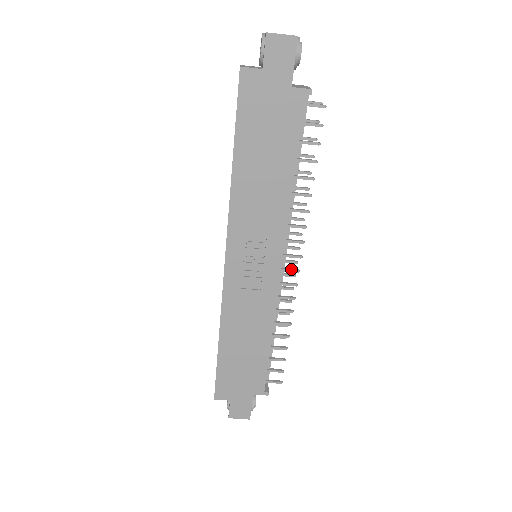
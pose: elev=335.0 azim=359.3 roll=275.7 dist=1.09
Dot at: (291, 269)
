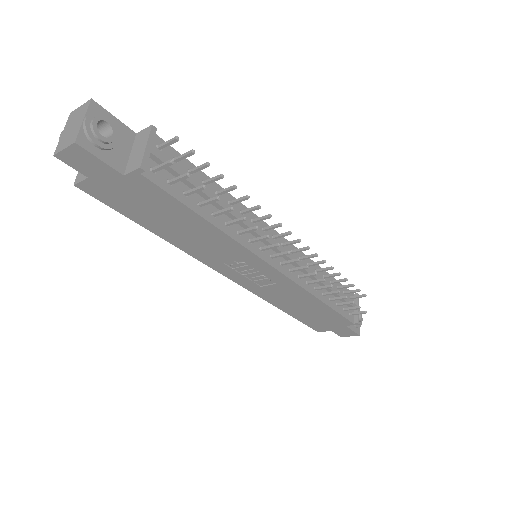
Dot at: (290, 261)
